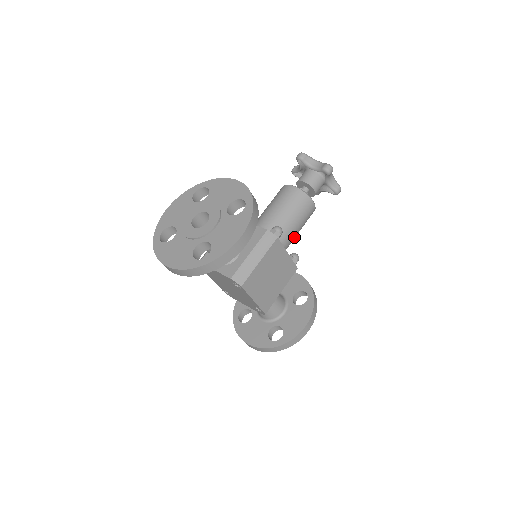
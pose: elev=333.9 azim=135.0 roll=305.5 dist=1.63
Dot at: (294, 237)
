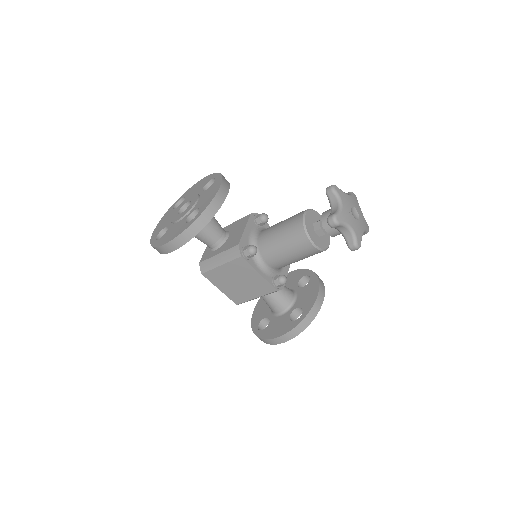
Dot at: (286, 263)
